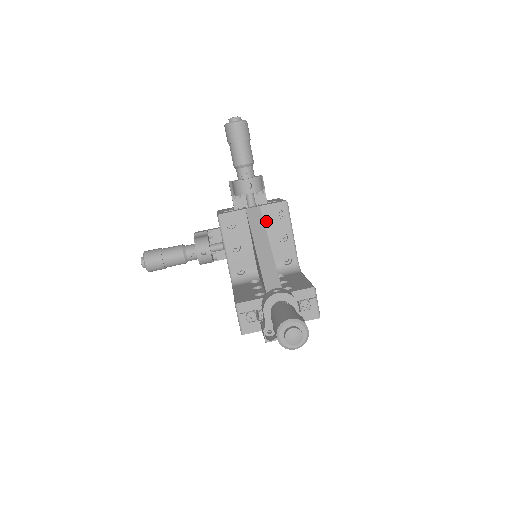
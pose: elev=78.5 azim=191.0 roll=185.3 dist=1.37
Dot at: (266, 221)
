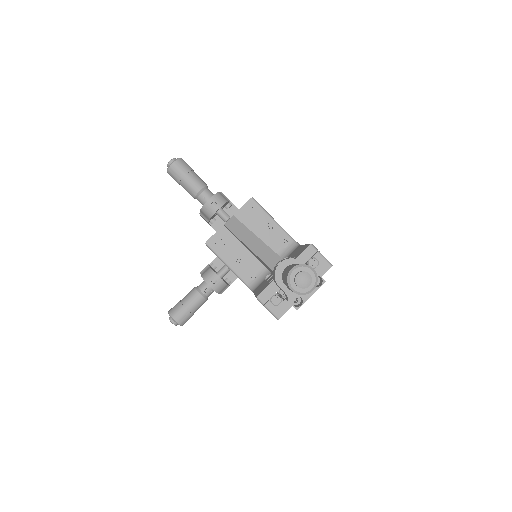
Dot at: (246, 224)
